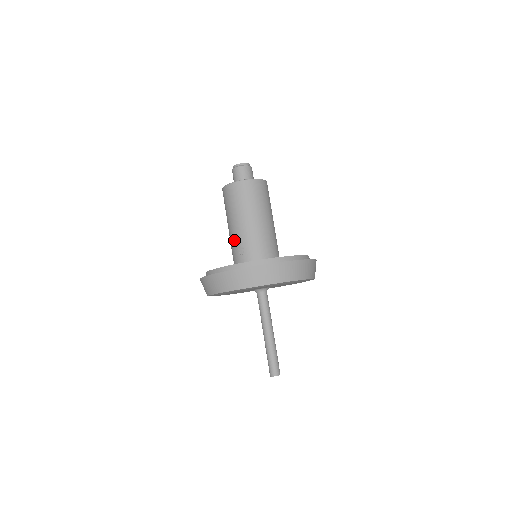
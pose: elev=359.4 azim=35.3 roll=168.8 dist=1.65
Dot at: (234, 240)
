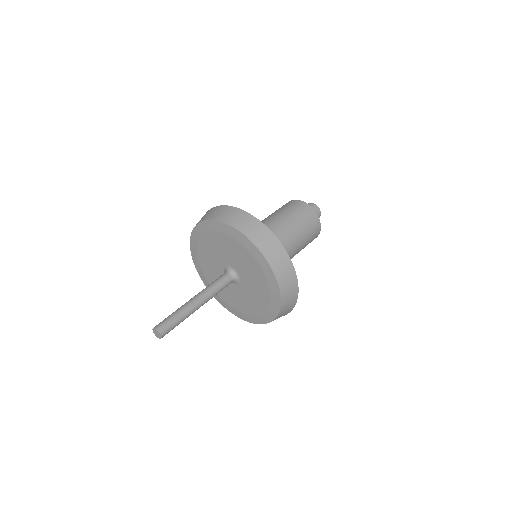
Dot at: (272, 229)
